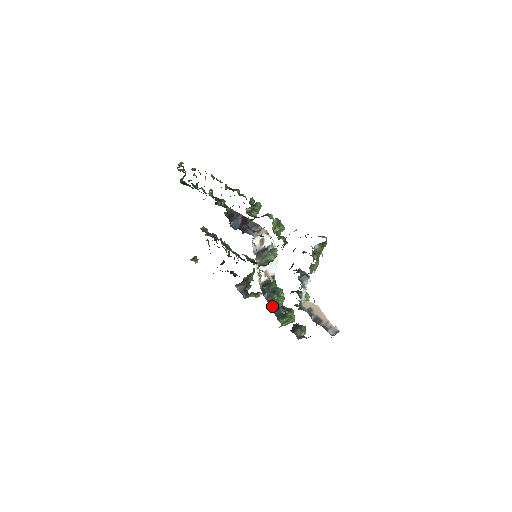
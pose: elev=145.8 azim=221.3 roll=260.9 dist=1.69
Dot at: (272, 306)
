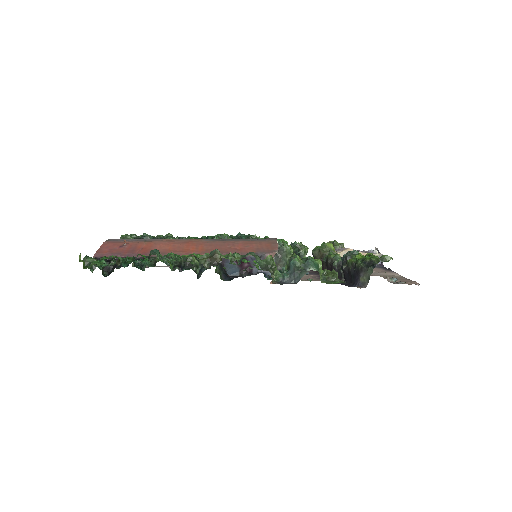
Dot at: occluded
